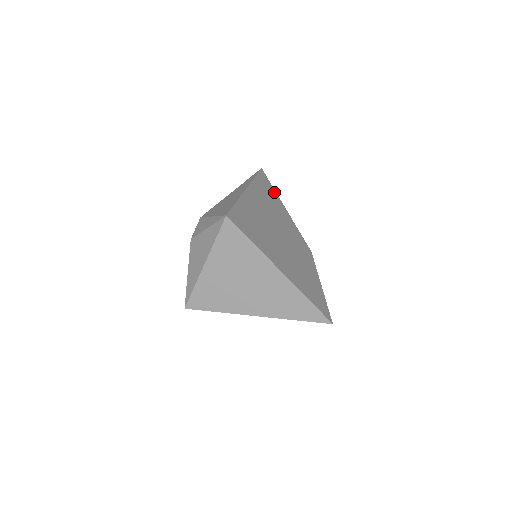
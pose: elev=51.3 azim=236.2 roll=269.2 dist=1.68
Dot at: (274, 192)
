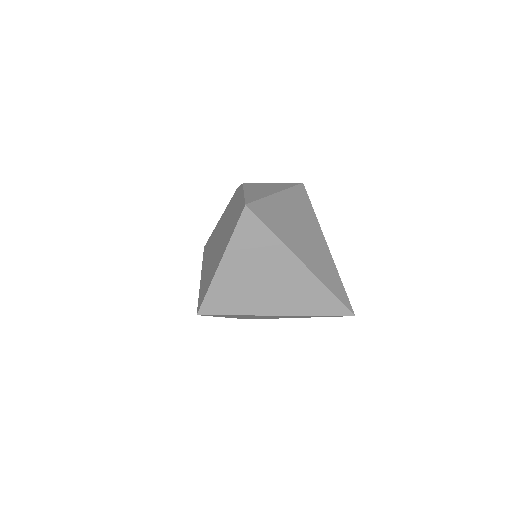
Dot at: occluded
